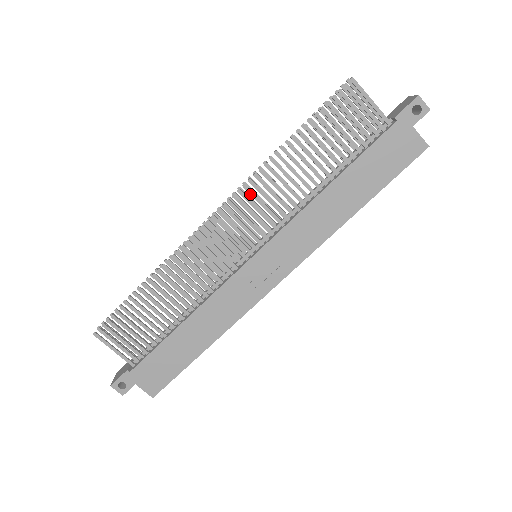
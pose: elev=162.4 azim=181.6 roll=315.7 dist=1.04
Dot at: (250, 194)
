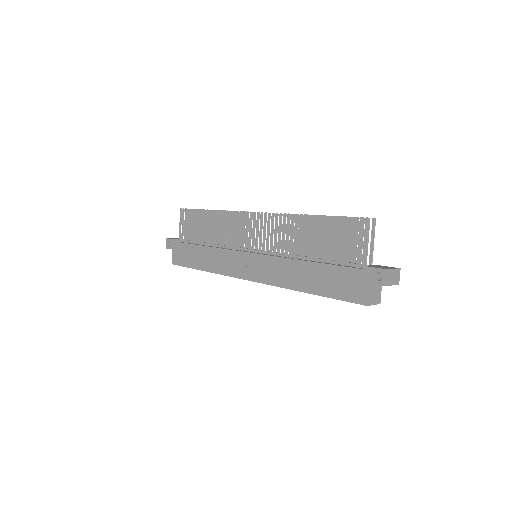
Dot at: (275, 221)
